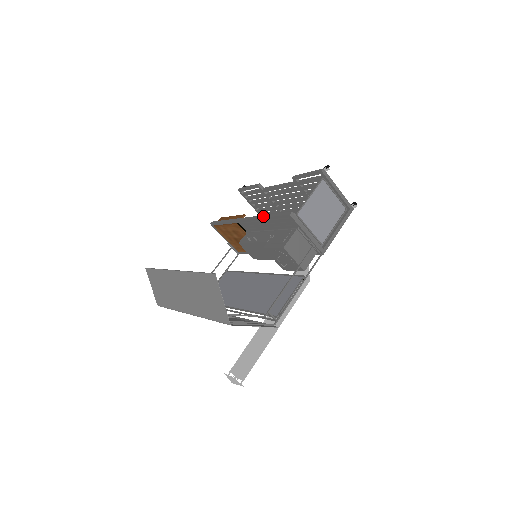
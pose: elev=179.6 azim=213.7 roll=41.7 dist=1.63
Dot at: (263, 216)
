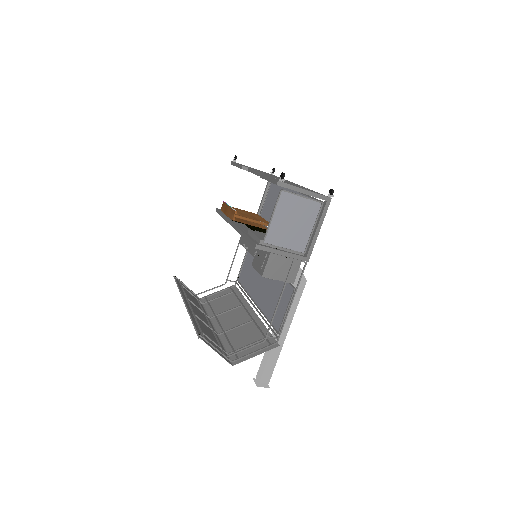
Dot at: (241, 233)
